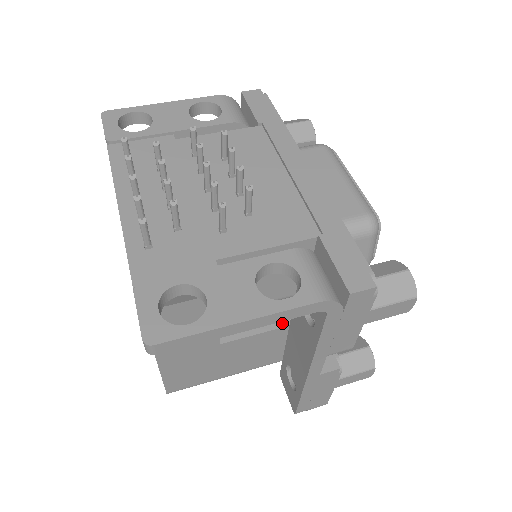
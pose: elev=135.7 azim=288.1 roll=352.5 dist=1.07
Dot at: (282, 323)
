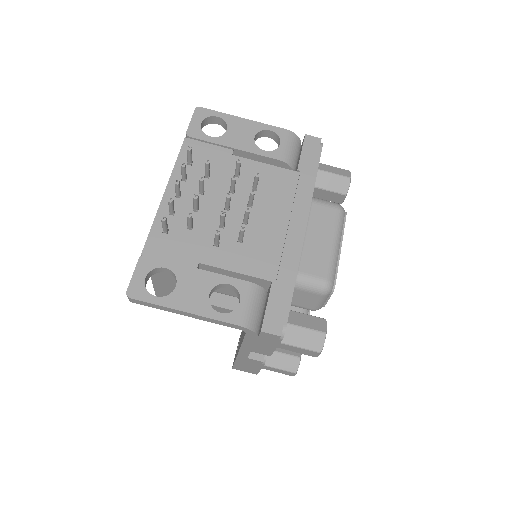
Dot at: occluded
